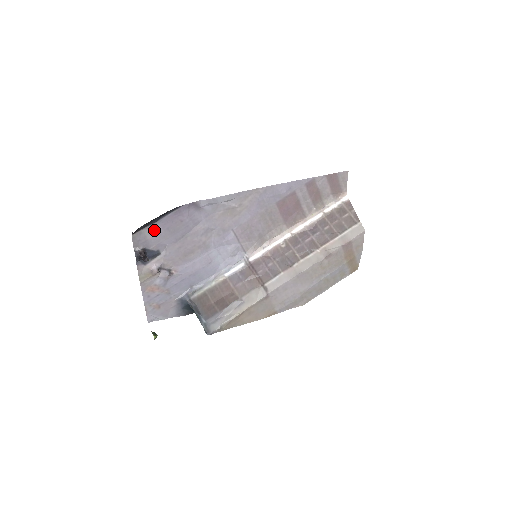
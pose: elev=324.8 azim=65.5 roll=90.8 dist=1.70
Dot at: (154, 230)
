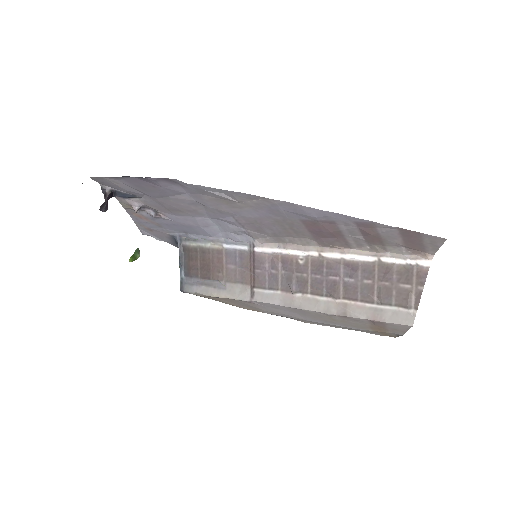
Dot at: (119, 181)
